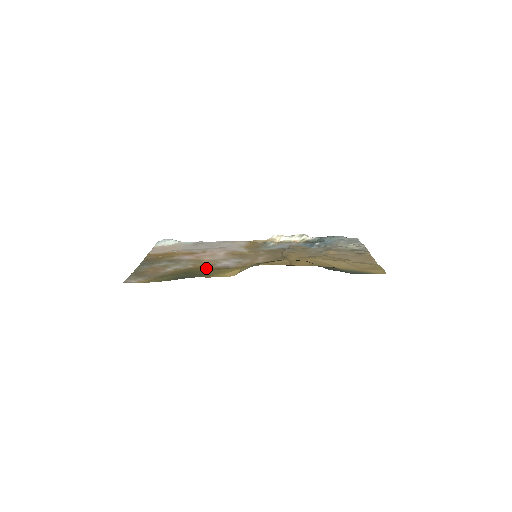
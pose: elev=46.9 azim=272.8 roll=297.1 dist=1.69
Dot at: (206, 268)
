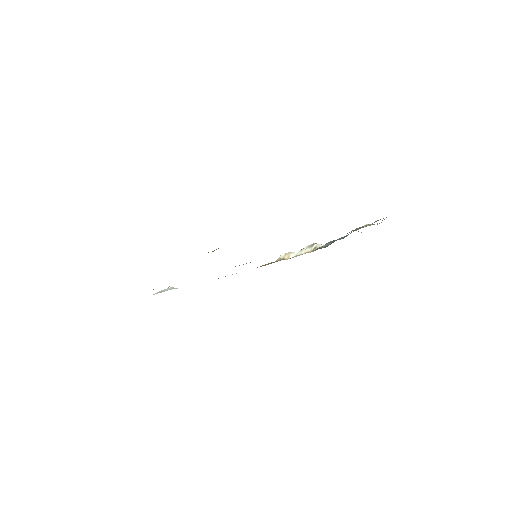
Dot at: occluded
